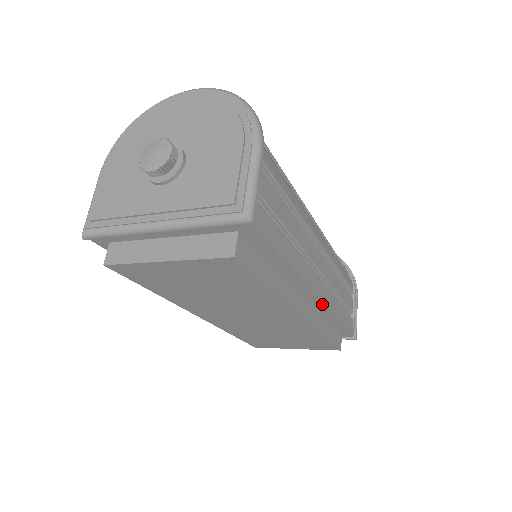
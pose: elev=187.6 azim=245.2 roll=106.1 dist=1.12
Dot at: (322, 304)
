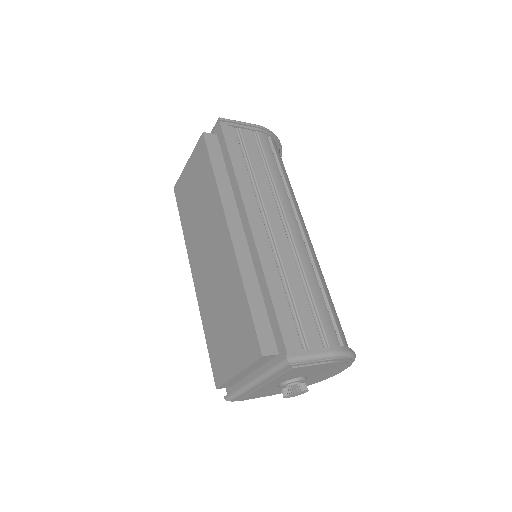
Dot at: (253, 242)
